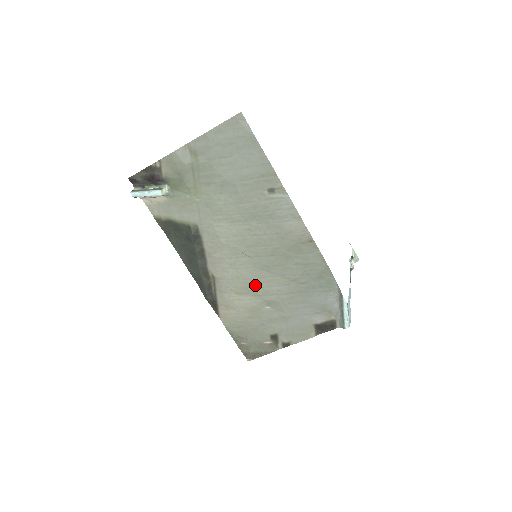
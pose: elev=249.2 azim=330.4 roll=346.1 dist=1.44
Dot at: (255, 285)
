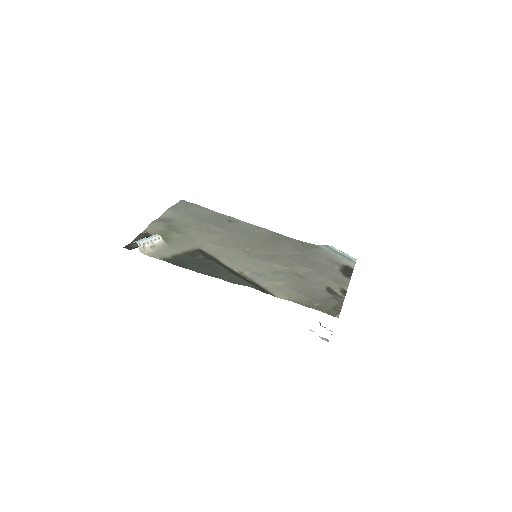
Dot at: (274, 262)
